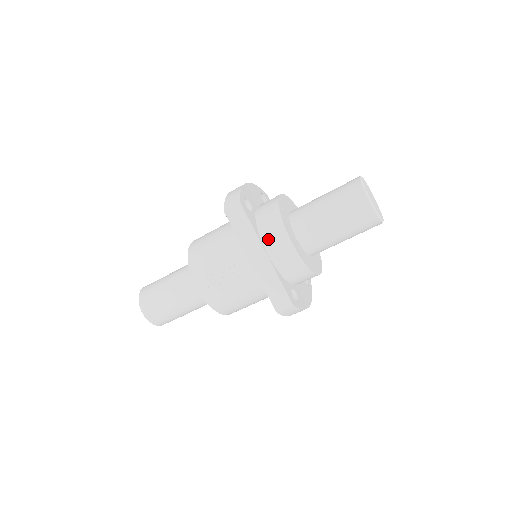
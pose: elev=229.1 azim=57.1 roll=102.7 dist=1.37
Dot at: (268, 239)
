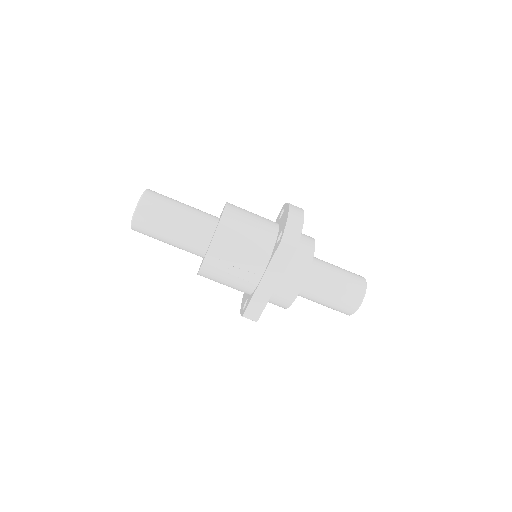
Dot at: (286, 280)
